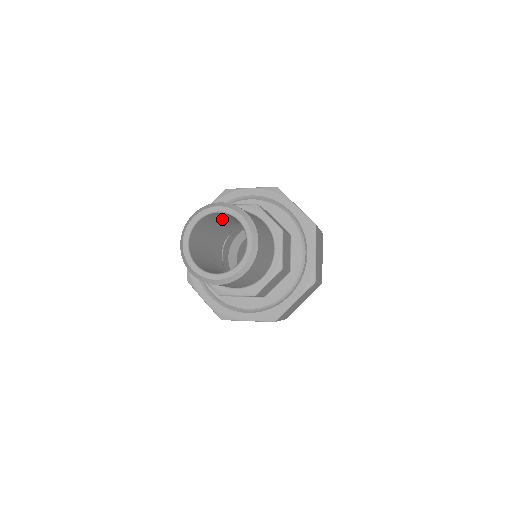
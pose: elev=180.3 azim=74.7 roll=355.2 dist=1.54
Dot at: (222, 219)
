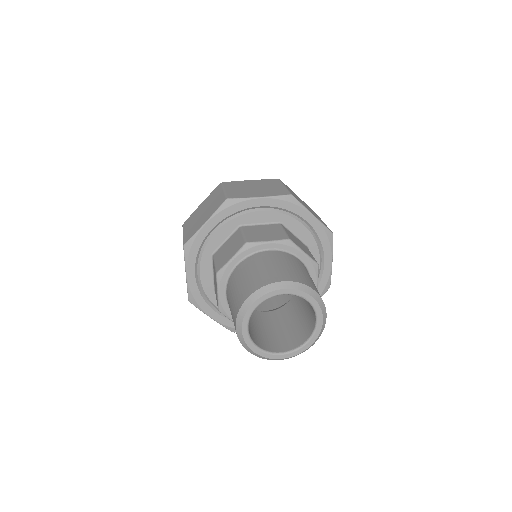
Dot at: occluded
